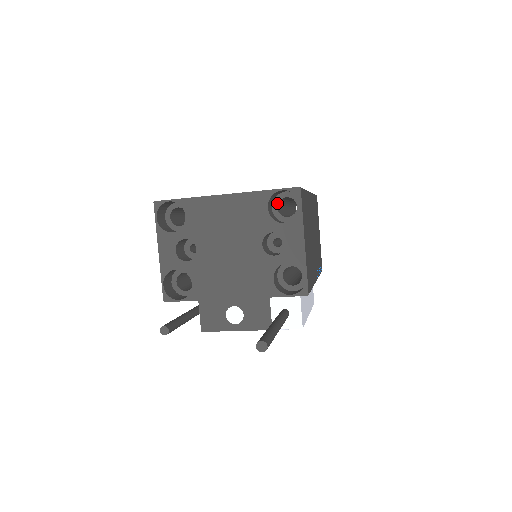
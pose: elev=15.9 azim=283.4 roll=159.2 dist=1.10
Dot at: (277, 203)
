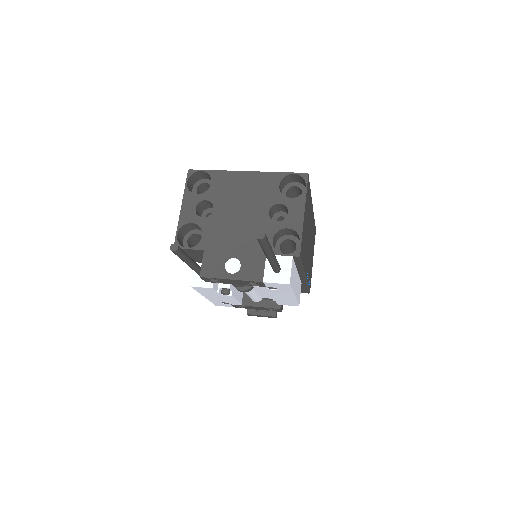
Dot at: (287, 189)
